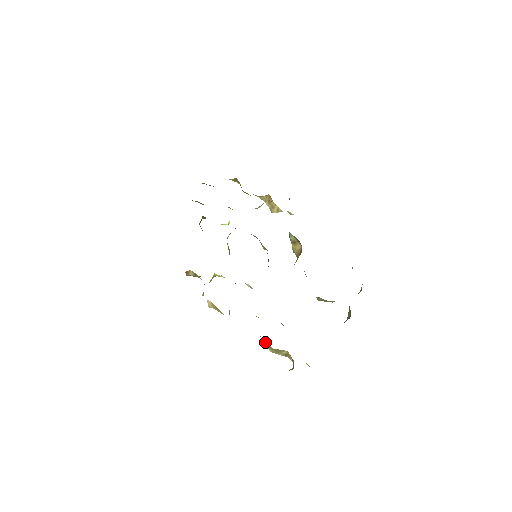
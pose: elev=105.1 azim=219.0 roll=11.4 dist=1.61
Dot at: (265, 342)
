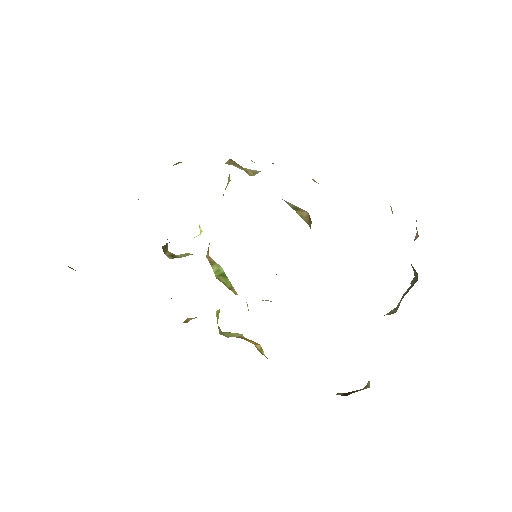
Dot at: occluded
